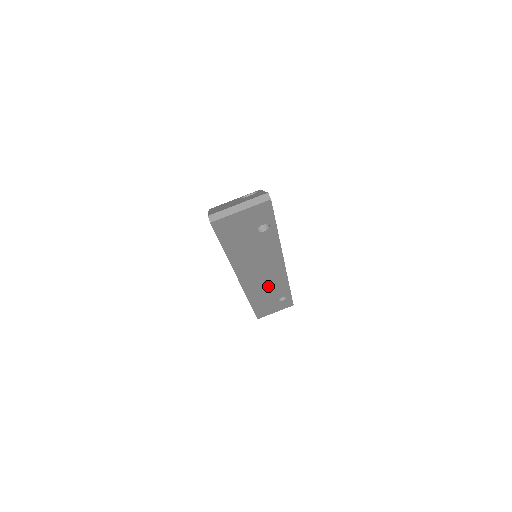
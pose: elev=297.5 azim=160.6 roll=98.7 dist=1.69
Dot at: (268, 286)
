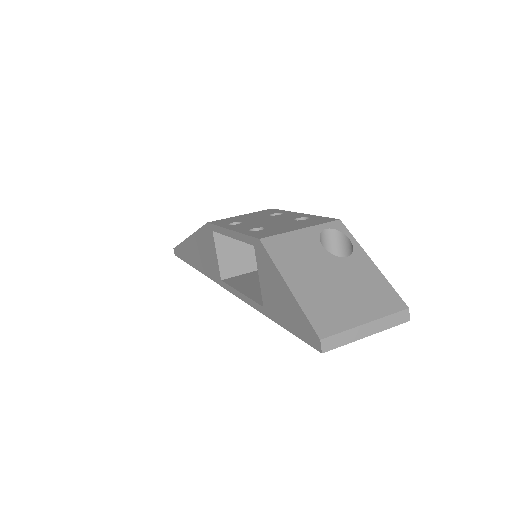
Dot at: occluded
